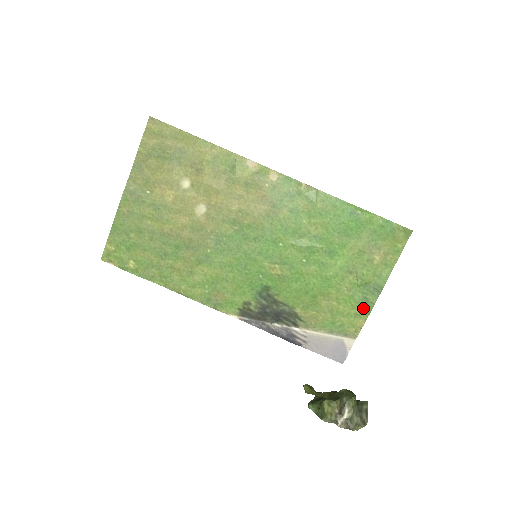
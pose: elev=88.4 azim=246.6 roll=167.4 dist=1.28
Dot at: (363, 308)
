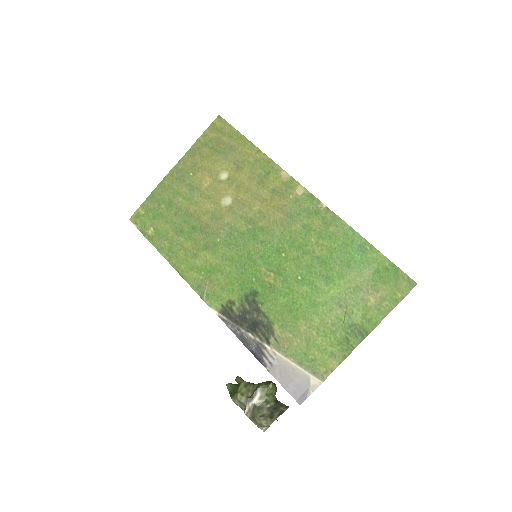
Dot at: (341, 349)
